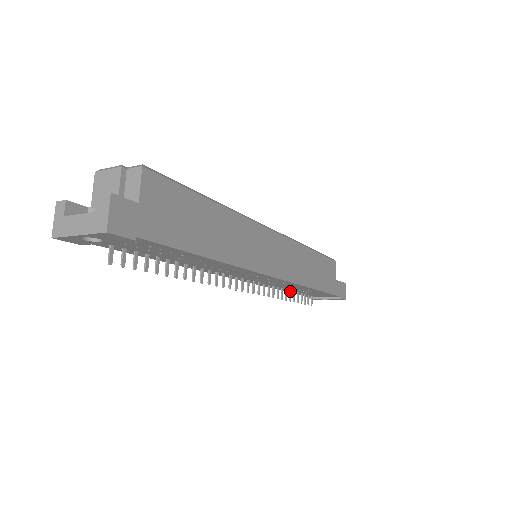
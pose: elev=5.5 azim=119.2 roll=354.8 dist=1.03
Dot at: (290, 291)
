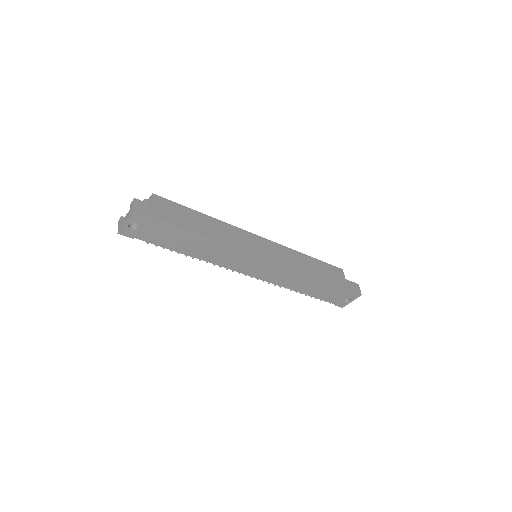
Dot at: (304, 289)
